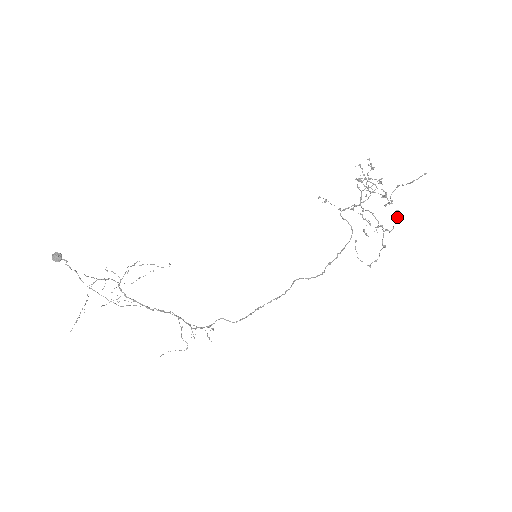
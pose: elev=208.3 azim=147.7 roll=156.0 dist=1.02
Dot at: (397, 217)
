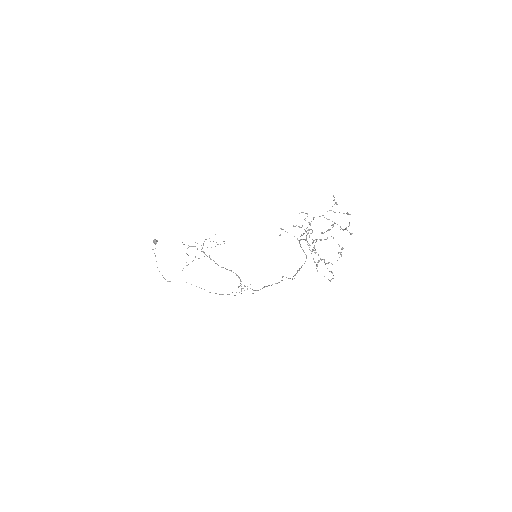
Dot at: (340, 253)
